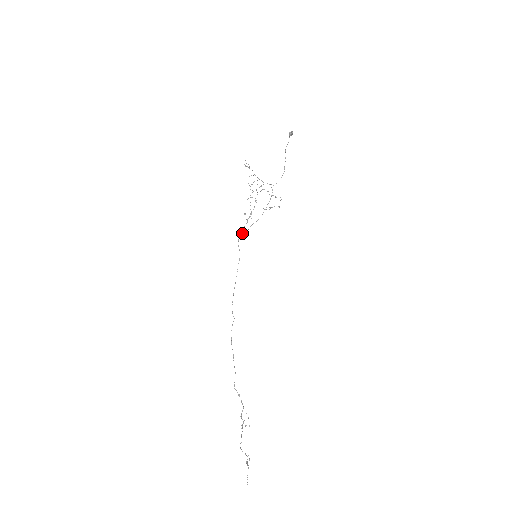
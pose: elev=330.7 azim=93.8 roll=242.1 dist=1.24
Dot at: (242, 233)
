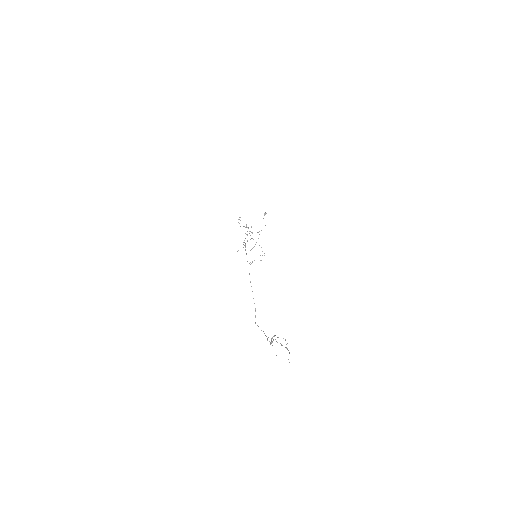
Dot at: (244, 242)
